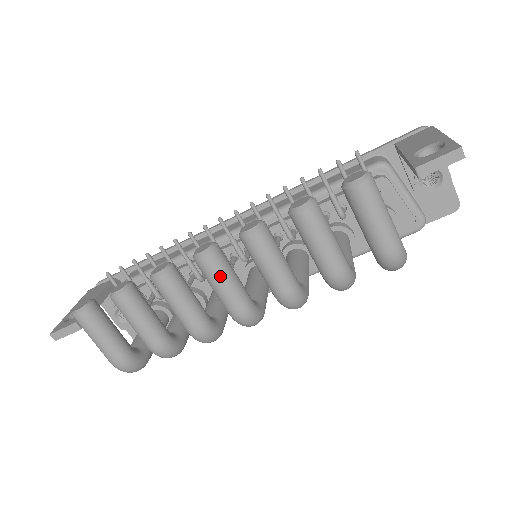
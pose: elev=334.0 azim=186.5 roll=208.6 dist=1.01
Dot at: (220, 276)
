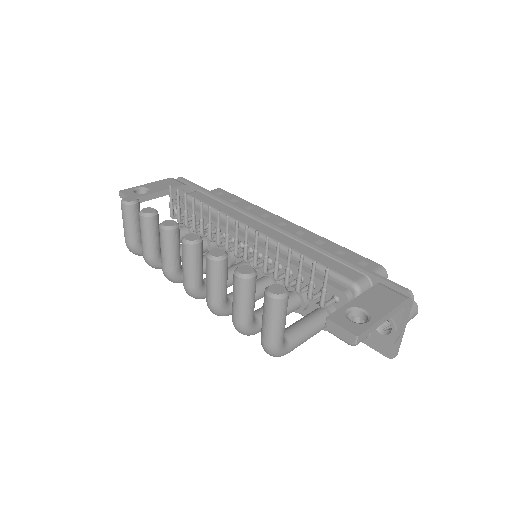
Dot at: (187, 260)
